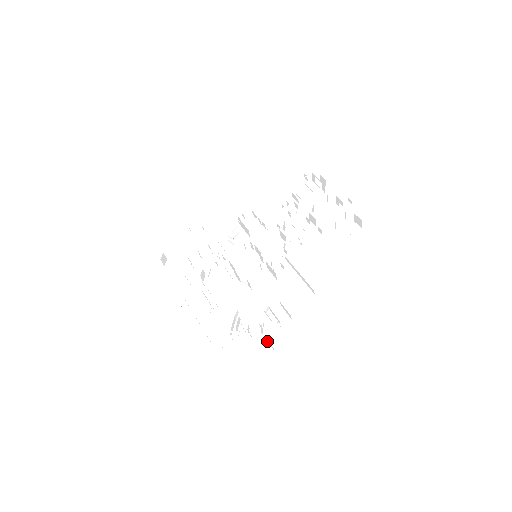
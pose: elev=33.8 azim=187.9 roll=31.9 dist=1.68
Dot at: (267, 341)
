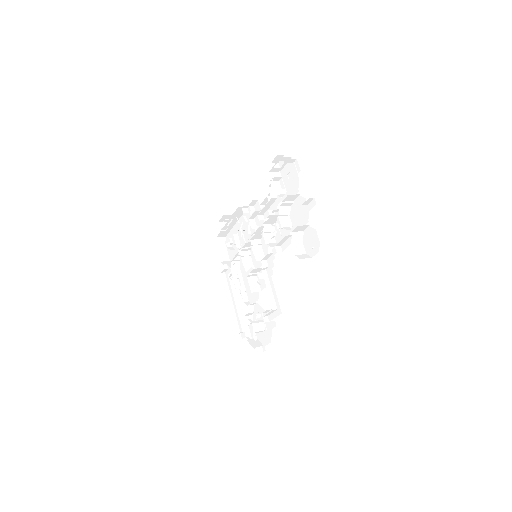
Dot at: (267, 337)
